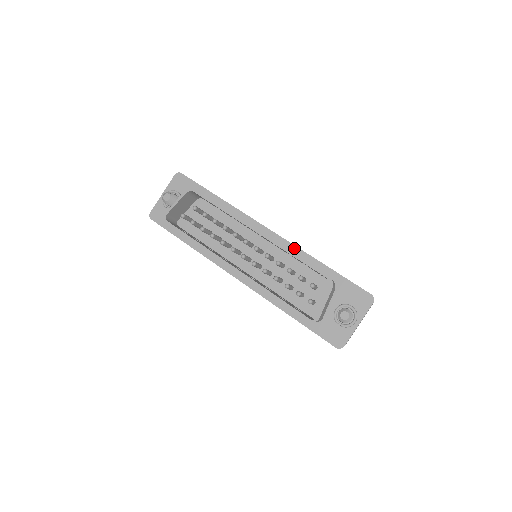
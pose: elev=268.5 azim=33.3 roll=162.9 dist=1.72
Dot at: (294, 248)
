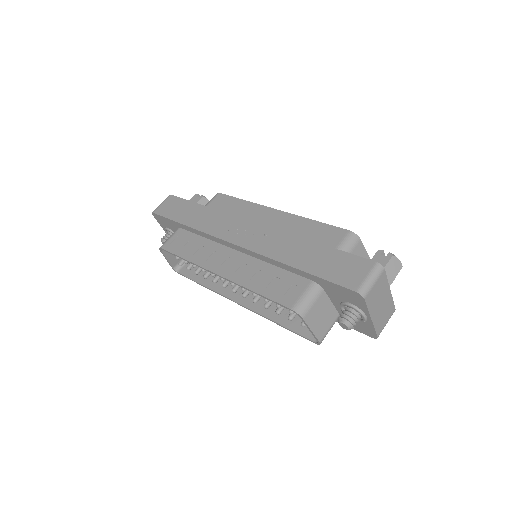
Dot at: (262, 257)
